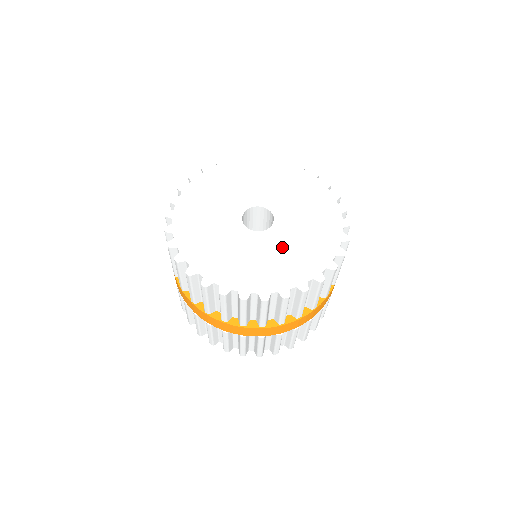
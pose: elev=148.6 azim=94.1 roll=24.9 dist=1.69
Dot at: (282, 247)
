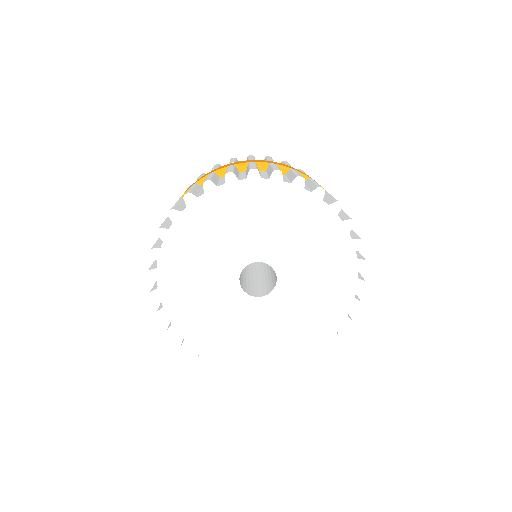
Dot at: (283, 317)
